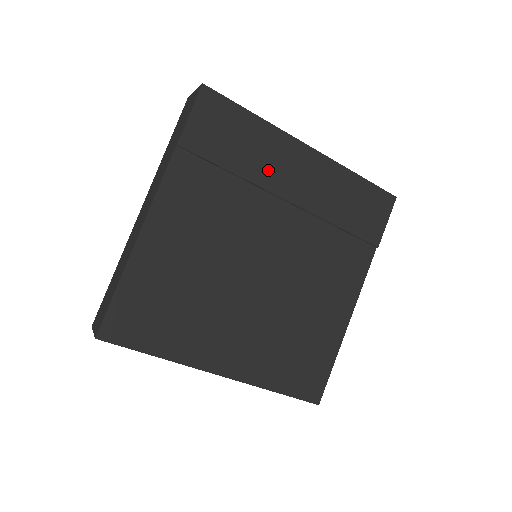
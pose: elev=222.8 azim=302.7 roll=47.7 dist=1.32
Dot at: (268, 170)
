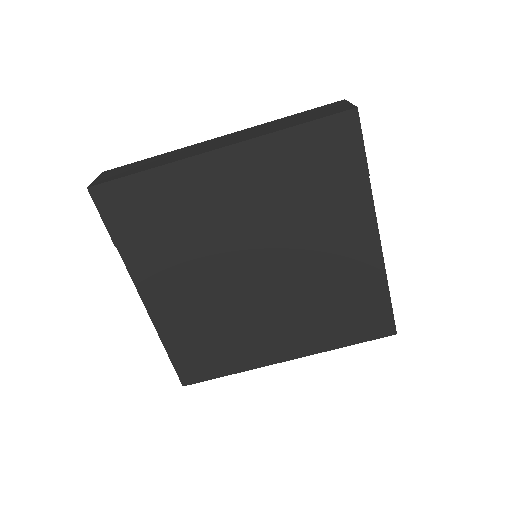
Dot at: (198, 204)
